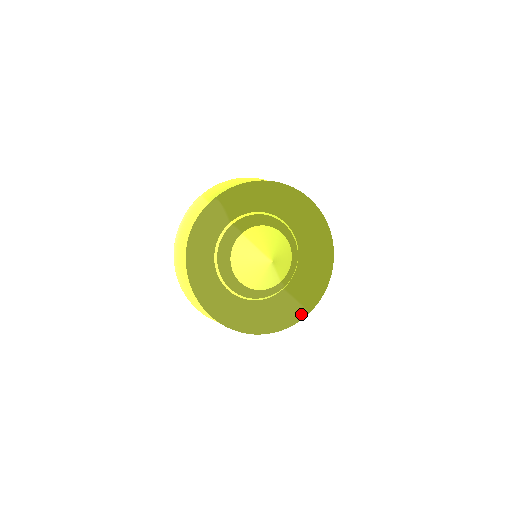
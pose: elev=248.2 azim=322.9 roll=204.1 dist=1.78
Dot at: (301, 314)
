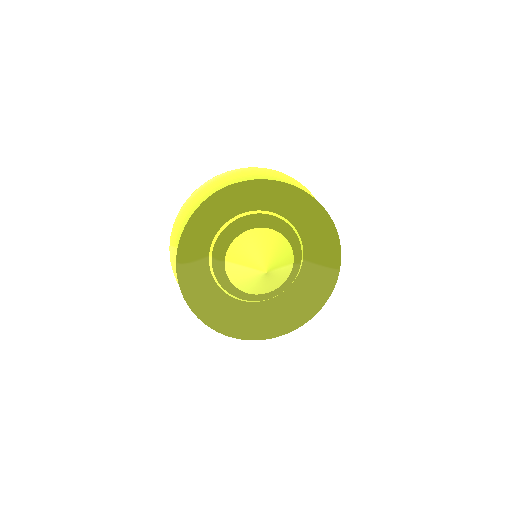
Dot at: (333, 276)
